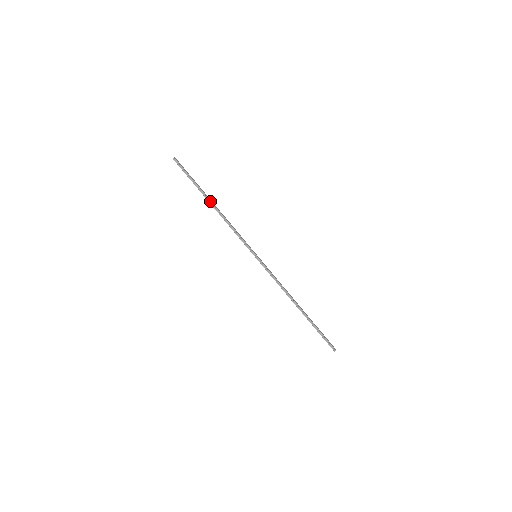
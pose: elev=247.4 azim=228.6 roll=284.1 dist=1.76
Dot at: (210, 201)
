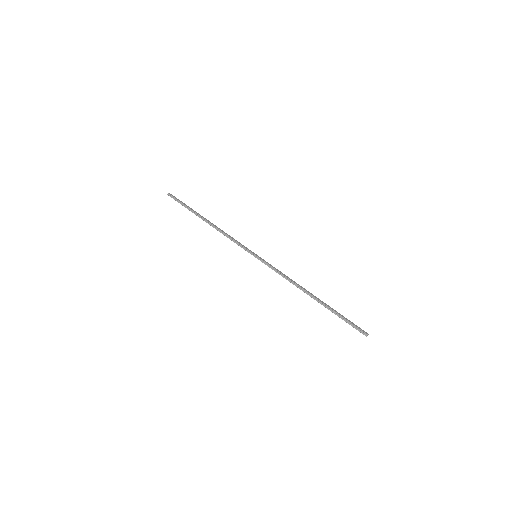
Dot at: (204, 219)
